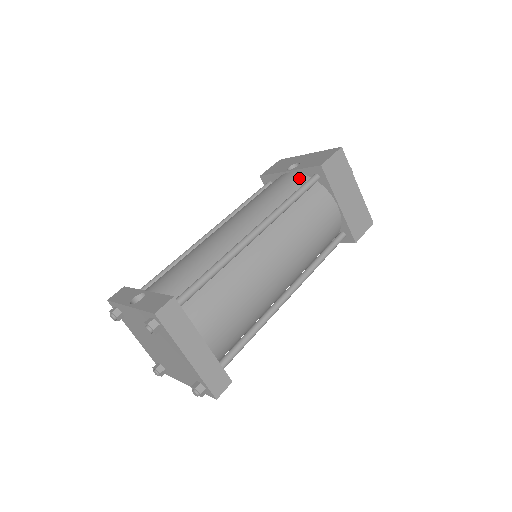
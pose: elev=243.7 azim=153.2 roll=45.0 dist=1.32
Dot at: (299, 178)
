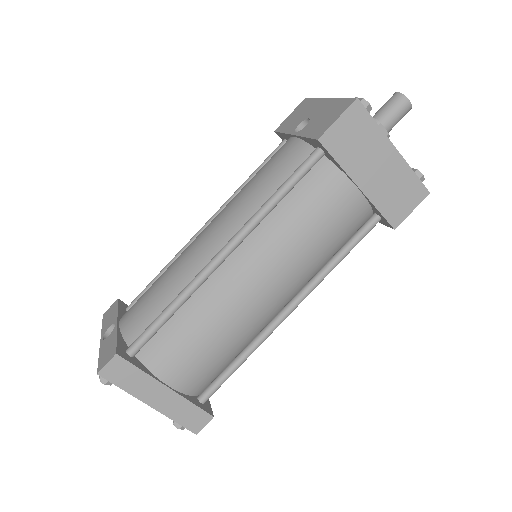
Dot at: (300, 151)
